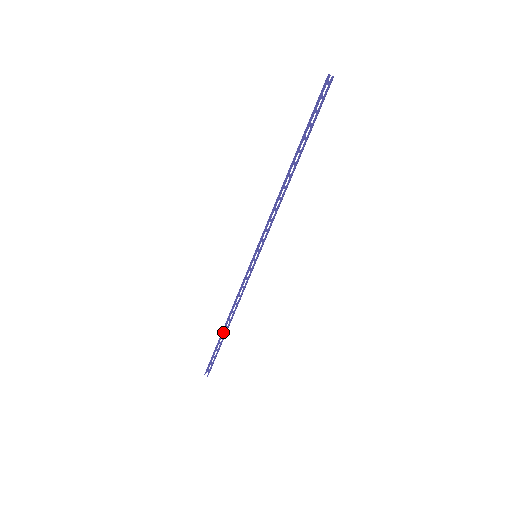
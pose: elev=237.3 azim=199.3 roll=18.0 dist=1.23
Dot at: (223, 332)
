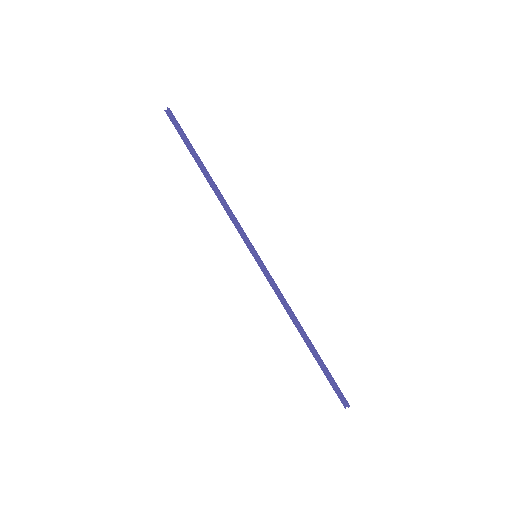
Dot at: (311, 348)
